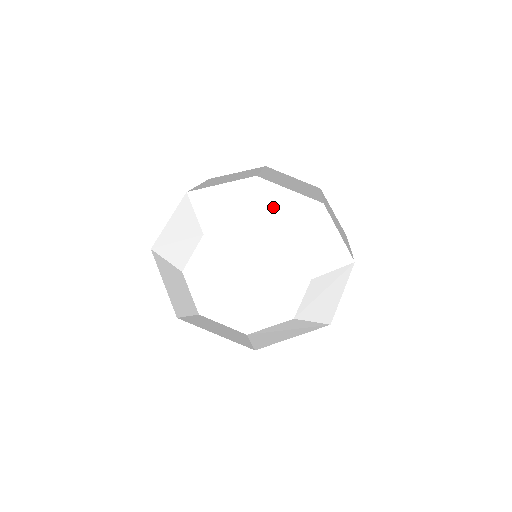
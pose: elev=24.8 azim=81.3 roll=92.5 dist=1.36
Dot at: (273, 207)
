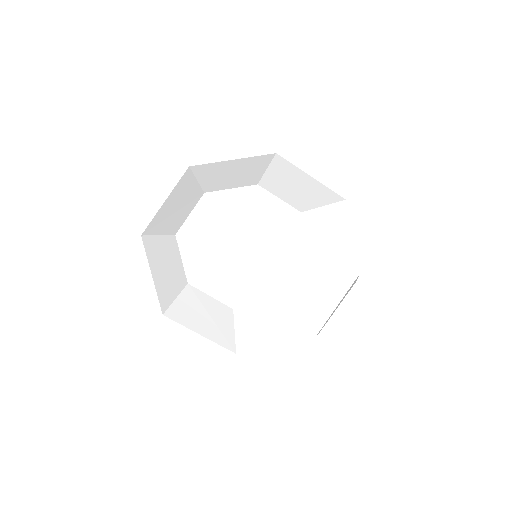
Dot at: (288, 183)
